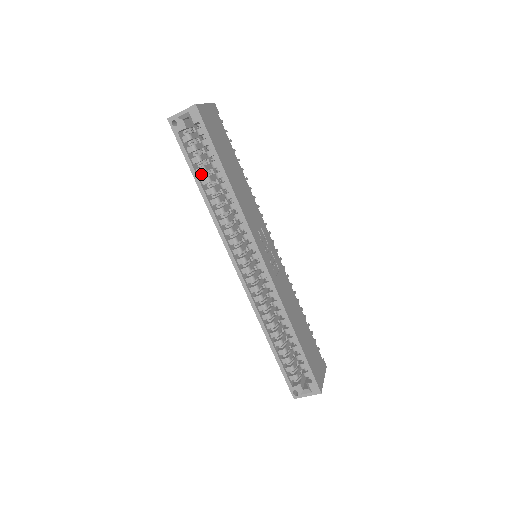
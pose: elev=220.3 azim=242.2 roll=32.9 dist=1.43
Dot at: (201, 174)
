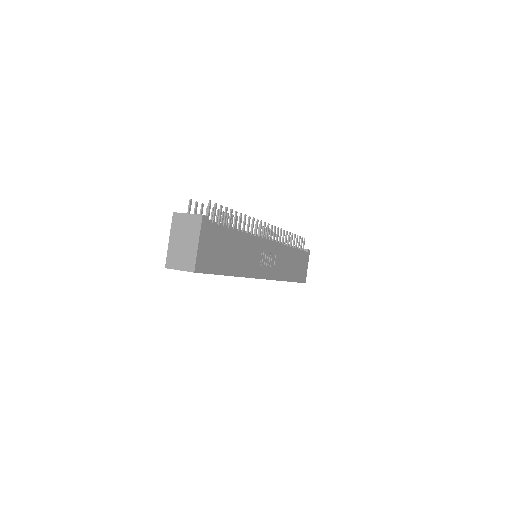
Dot at: occluded
